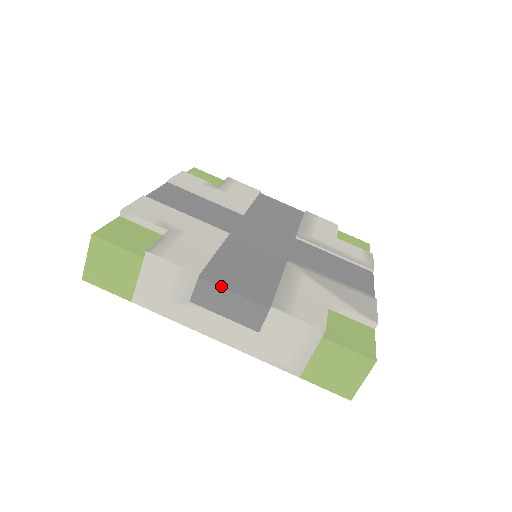
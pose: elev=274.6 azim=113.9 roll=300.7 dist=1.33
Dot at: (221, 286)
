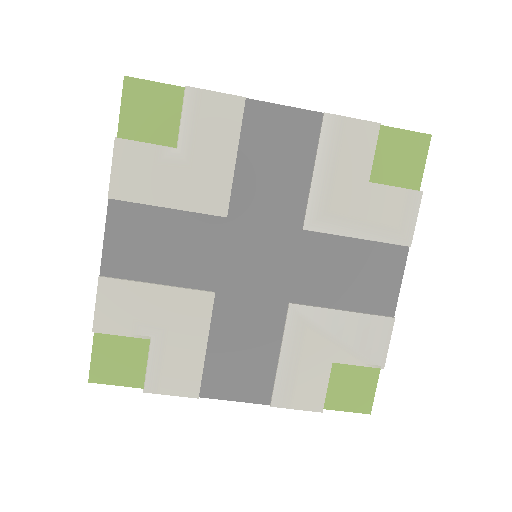
Dot at: (221, 398)
